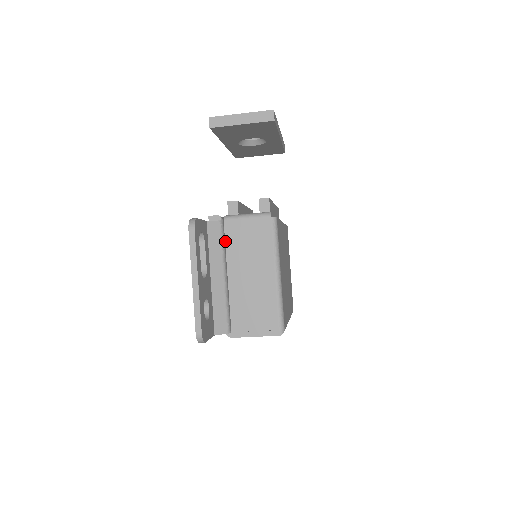
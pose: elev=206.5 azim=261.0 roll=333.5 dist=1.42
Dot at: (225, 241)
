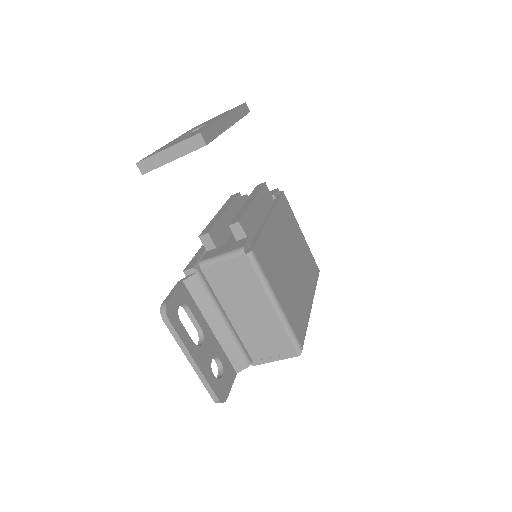
Dot at: (211, 287)
